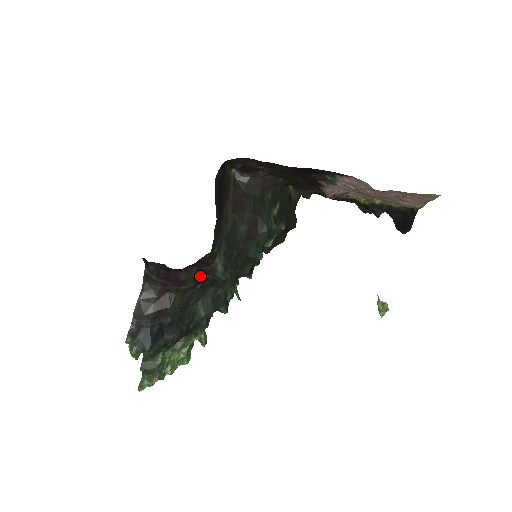
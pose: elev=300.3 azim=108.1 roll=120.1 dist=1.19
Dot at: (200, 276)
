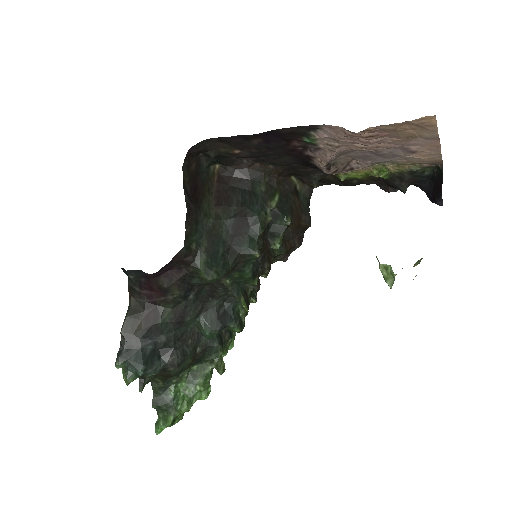
Dot at: (185, 281)
